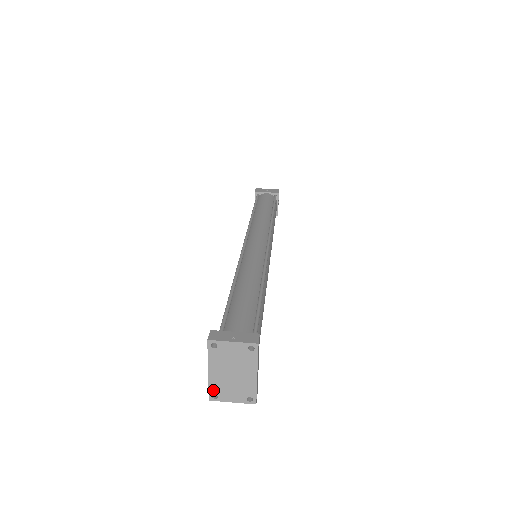
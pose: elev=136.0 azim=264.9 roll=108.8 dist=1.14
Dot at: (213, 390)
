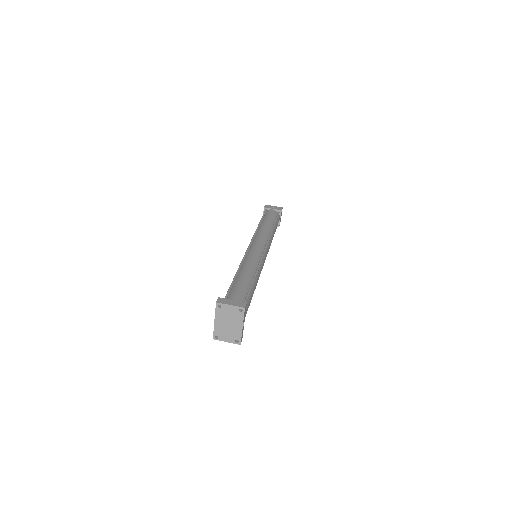
Dot at: (216, 333)
